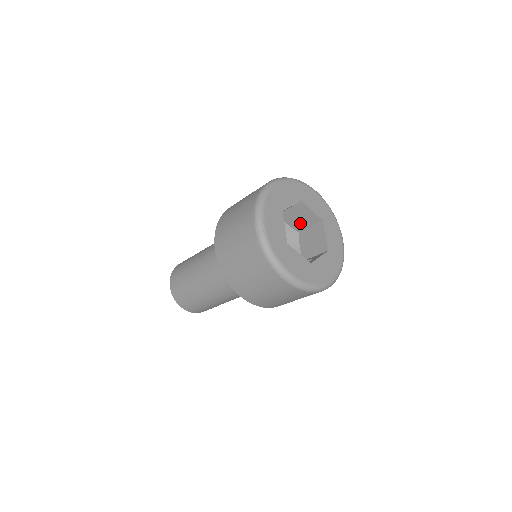
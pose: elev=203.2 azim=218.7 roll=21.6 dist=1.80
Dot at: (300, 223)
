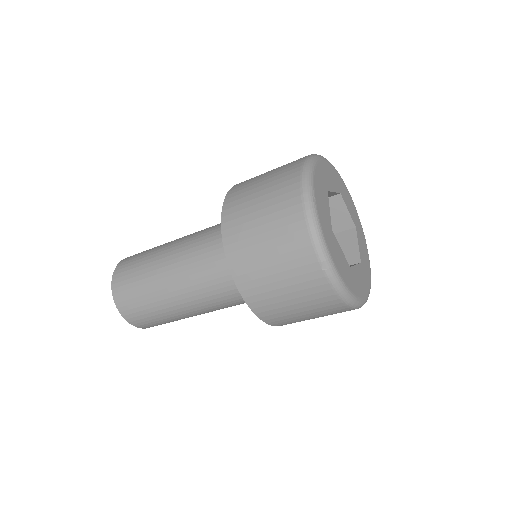
Dot at: occluded
